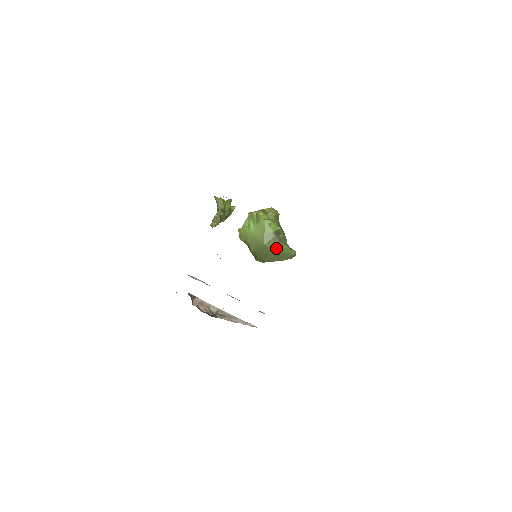
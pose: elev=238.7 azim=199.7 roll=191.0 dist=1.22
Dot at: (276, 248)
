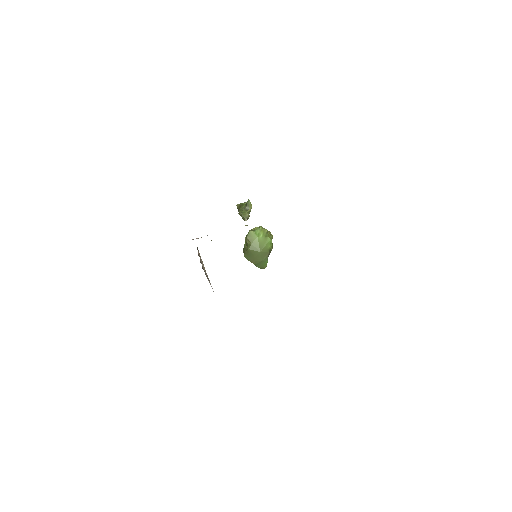
Dot at: (263, 258)
